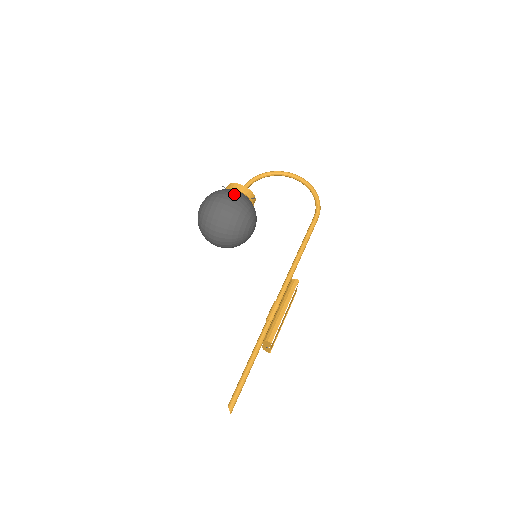
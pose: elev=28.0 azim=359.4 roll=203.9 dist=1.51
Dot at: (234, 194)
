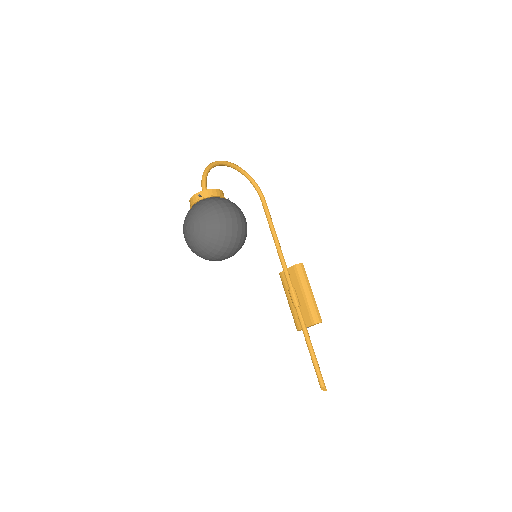
Dot at: (231, 203)
